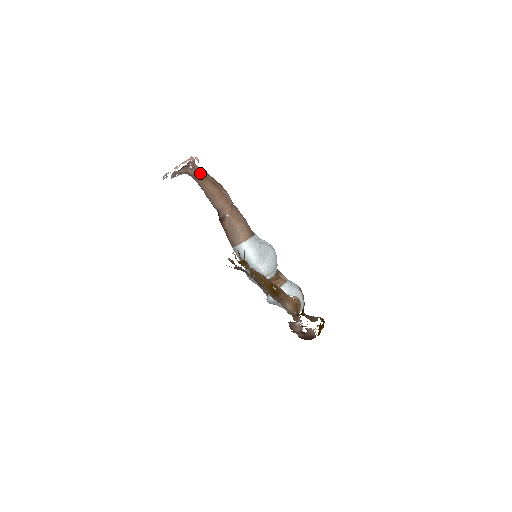
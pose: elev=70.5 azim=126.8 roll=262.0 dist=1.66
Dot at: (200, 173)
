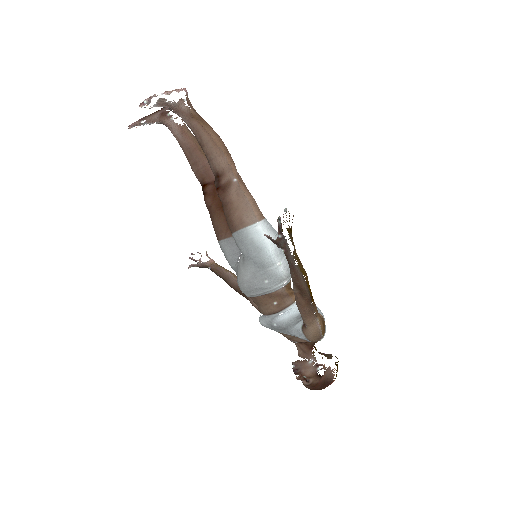
Dot at: (197, 113)
